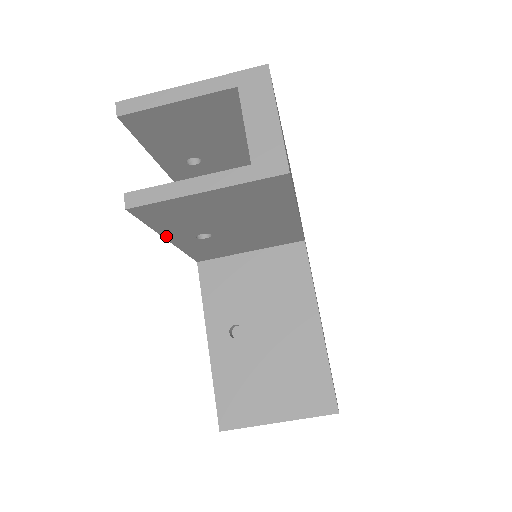
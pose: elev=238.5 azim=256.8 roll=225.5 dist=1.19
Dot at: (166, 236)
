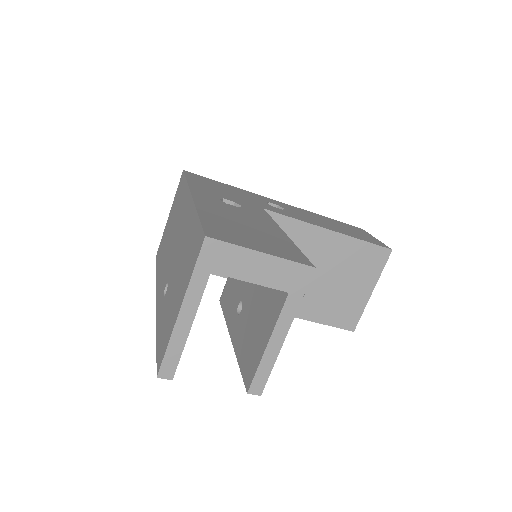
Dot at: occluded
